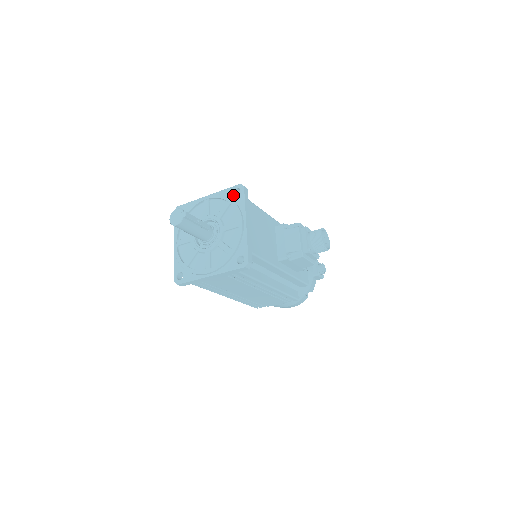
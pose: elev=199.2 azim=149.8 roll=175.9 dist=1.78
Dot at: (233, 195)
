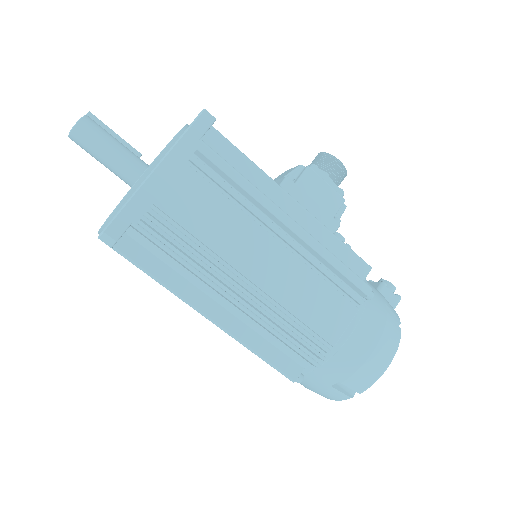
Dot at: occluded
